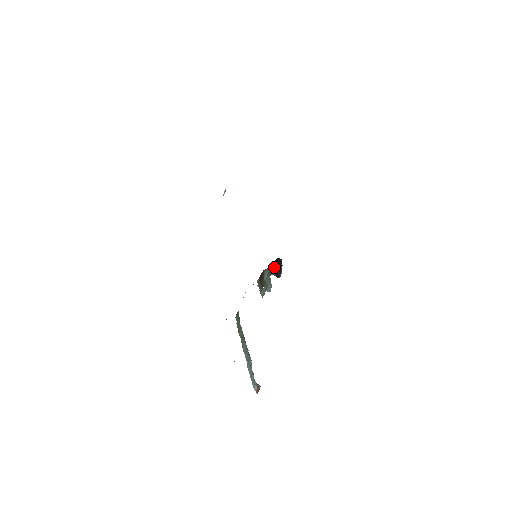
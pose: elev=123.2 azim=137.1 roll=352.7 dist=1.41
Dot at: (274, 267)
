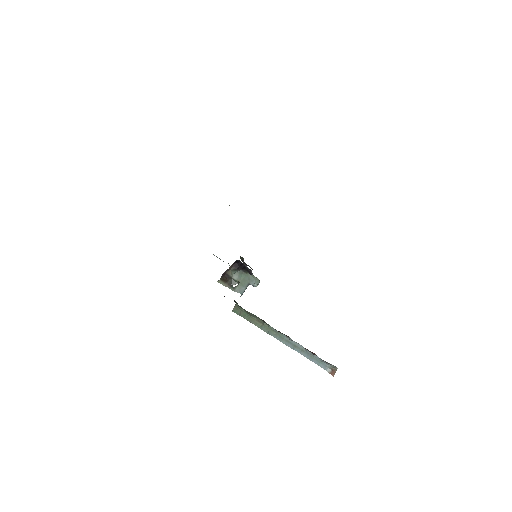
Dot at: (239, 267)
